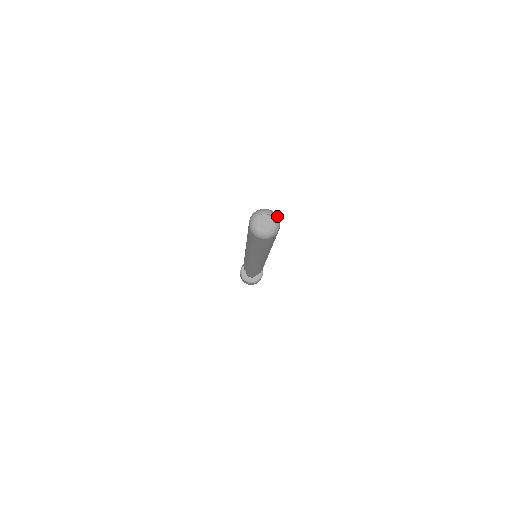
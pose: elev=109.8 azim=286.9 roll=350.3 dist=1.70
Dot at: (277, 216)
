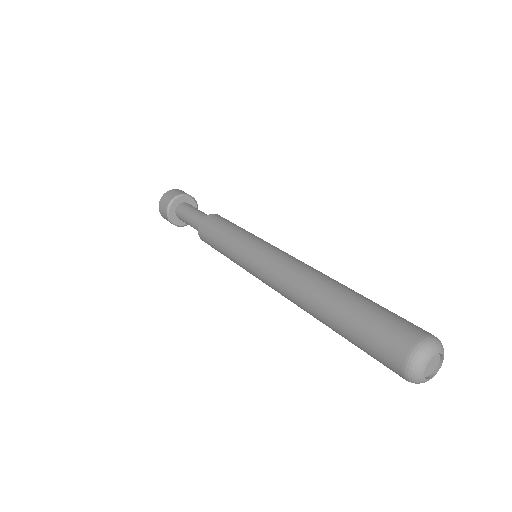
Dot at: (441, 343)
